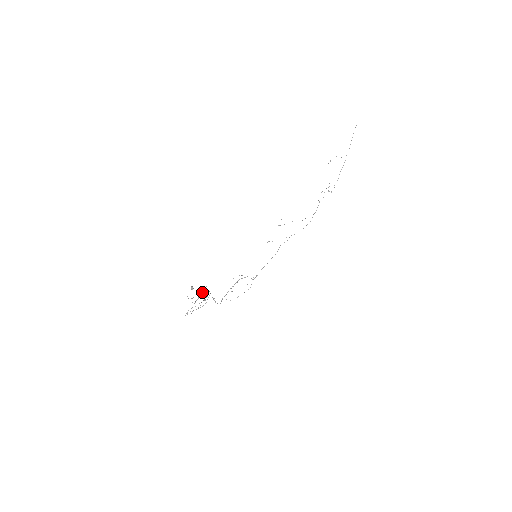
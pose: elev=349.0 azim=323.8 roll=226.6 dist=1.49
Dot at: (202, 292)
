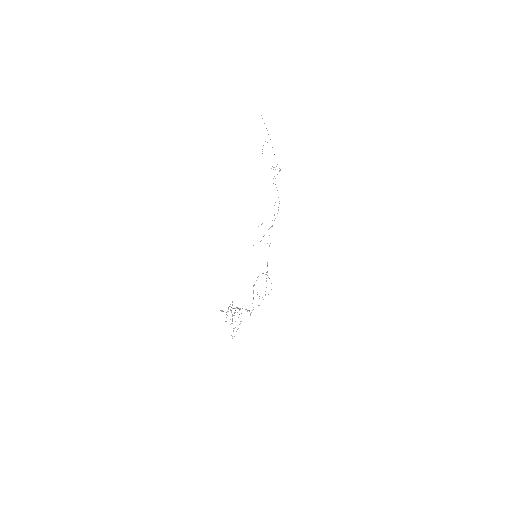
Dot at: occluded
